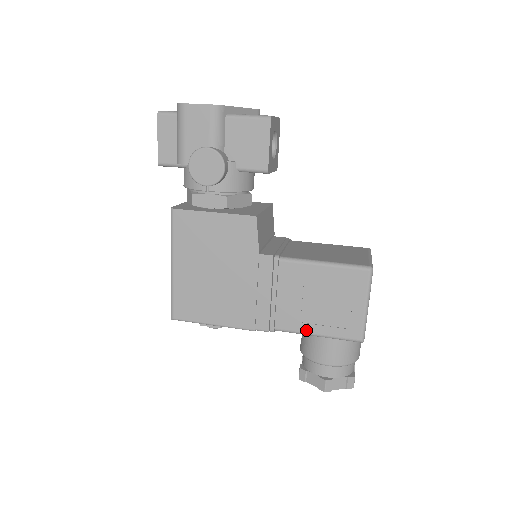
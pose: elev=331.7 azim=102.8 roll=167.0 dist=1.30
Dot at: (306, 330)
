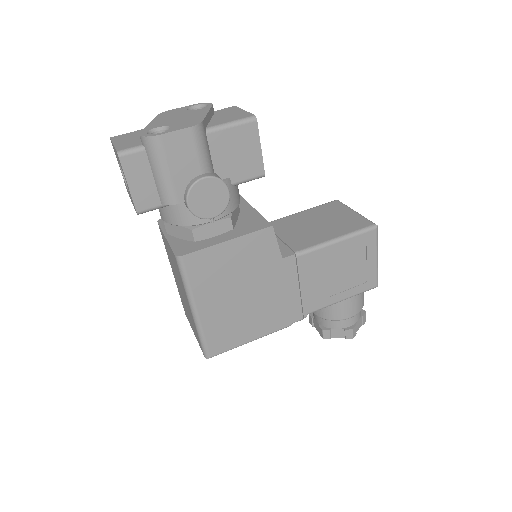
Dot at: (333, 301)
